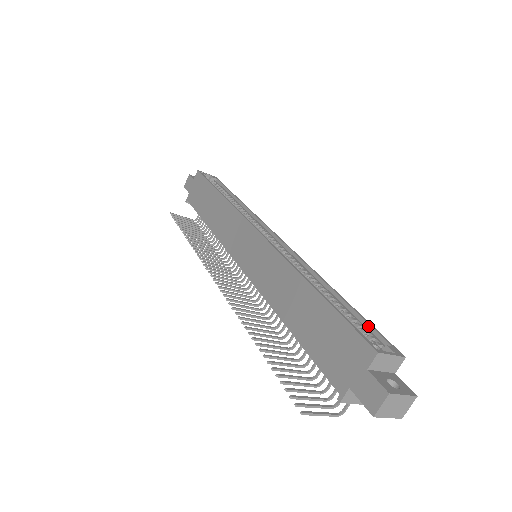
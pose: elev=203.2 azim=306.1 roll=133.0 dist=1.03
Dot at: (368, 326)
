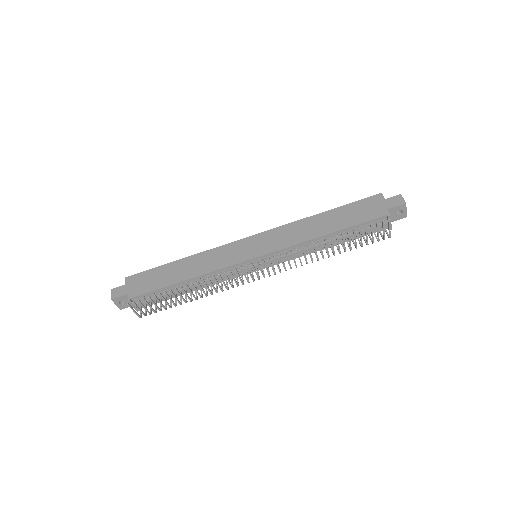
Dot at: occluded
